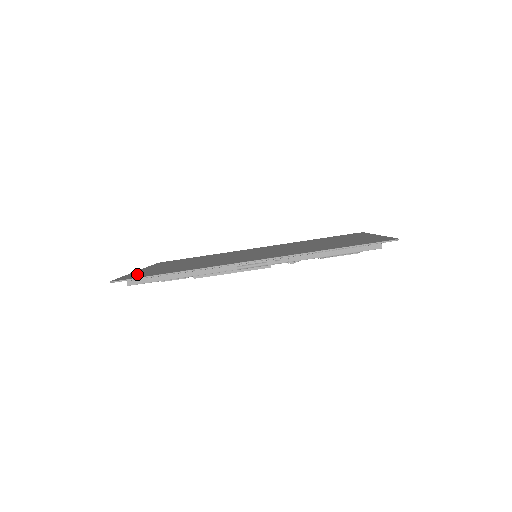
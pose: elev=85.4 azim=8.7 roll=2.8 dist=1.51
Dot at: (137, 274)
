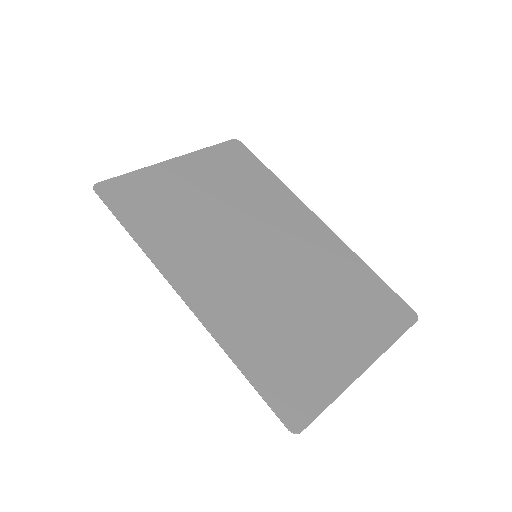
Dot at: (136, 184)
